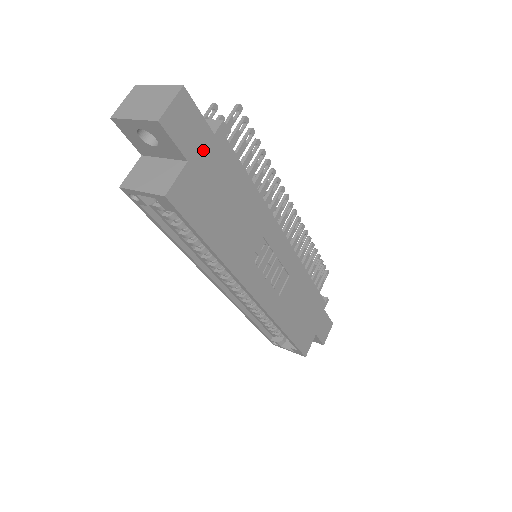
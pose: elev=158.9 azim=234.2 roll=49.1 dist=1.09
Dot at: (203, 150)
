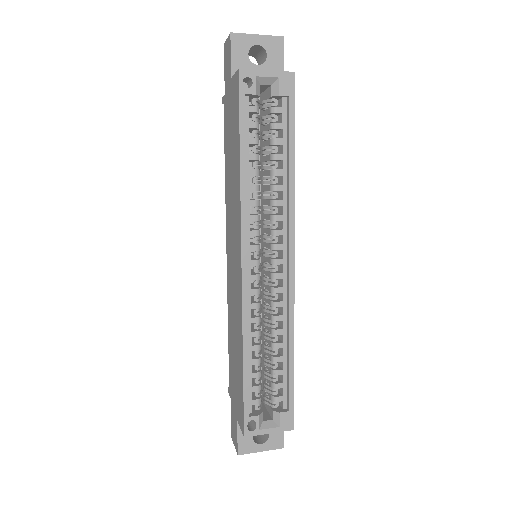
Dot at: occluded
